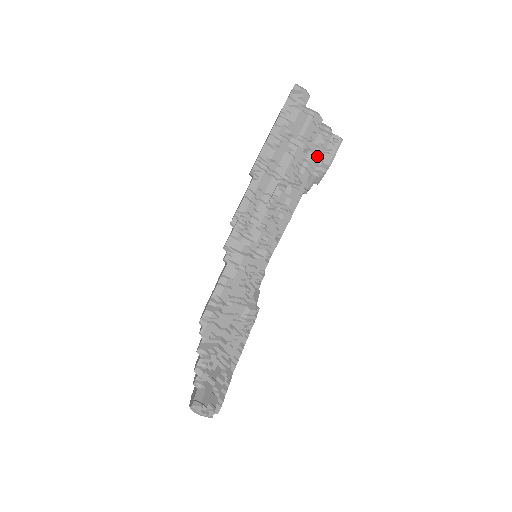
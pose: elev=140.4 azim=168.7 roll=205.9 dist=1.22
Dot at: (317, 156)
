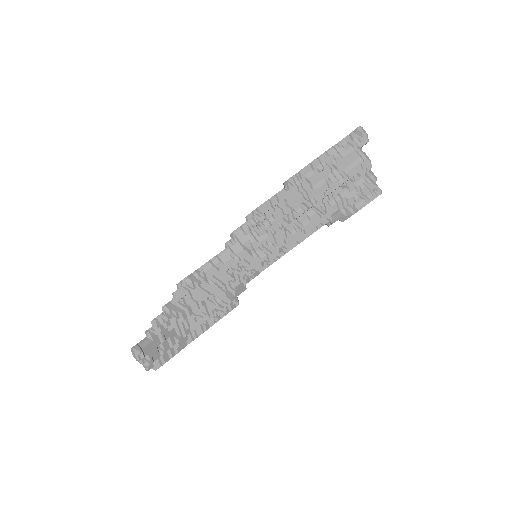
Dot at: (352, 196)
